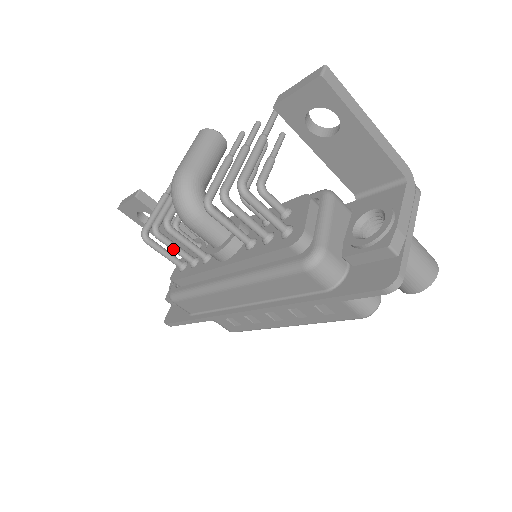
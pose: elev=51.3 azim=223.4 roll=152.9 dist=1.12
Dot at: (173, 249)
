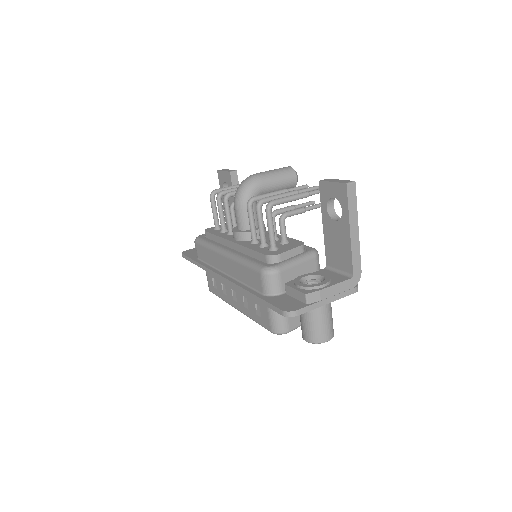
Dot at: (219, 213)
